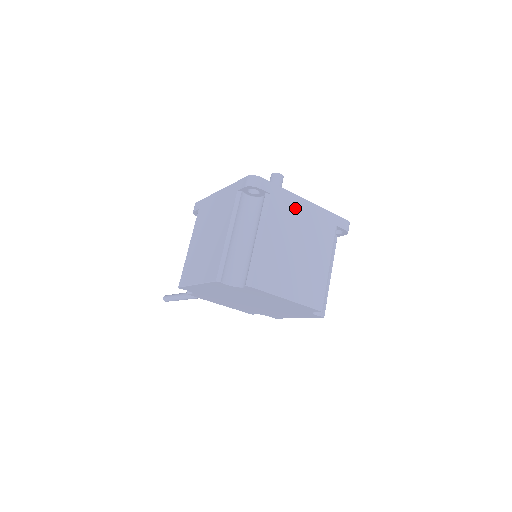
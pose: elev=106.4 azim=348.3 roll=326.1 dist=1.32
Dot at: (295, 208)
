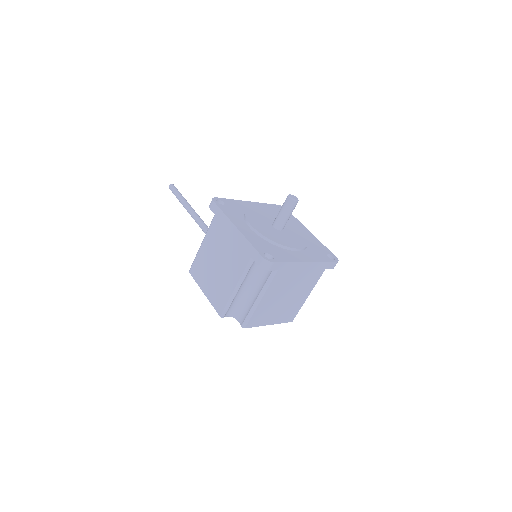
Dot at: (295, 271)
